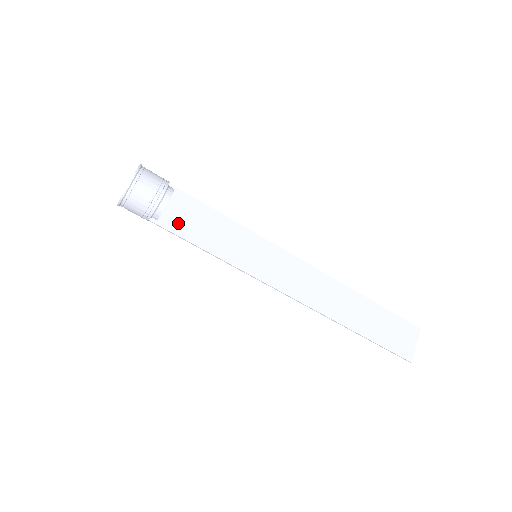
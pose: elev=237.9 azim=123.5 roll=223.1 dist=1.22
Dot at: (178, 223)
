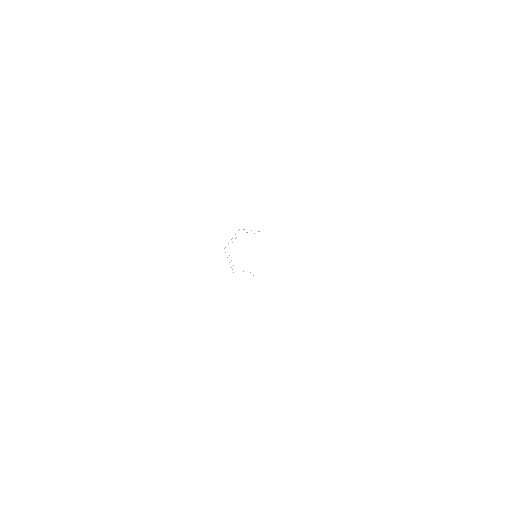
Dot at: occluded
